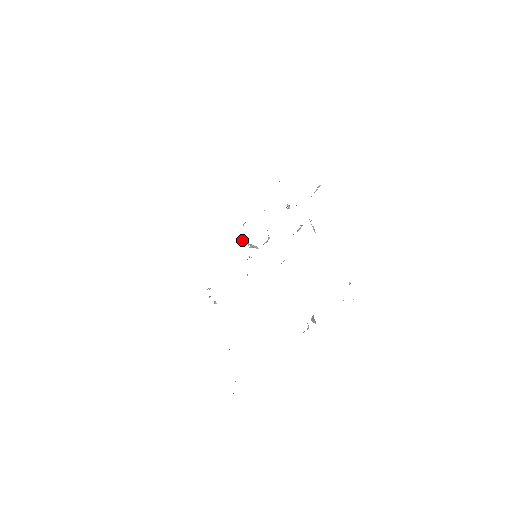
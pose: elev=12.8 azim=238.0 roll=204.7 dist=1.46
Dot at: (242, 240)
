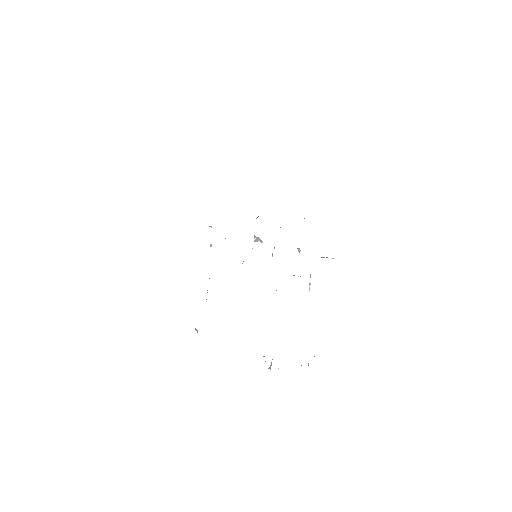
Dot at: occluded
